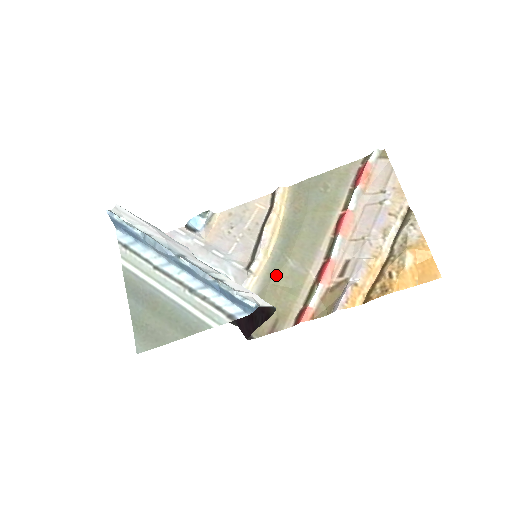
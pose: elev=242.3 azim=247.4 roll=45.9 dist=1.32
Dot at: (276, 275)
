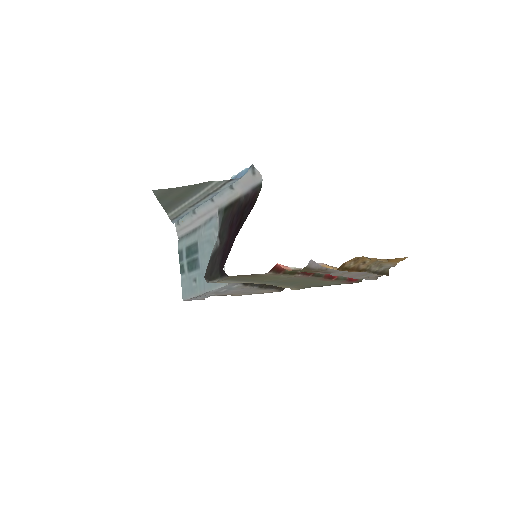
Dot at: (266, 281)
